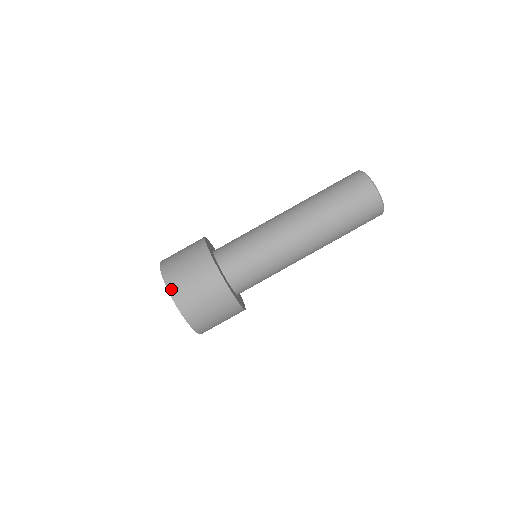
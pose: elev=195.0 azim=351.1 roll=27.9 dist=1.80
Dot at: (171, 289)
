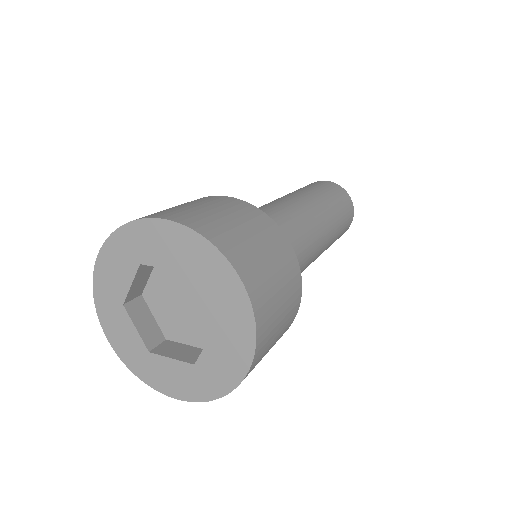
Dot at: (248, 281)
